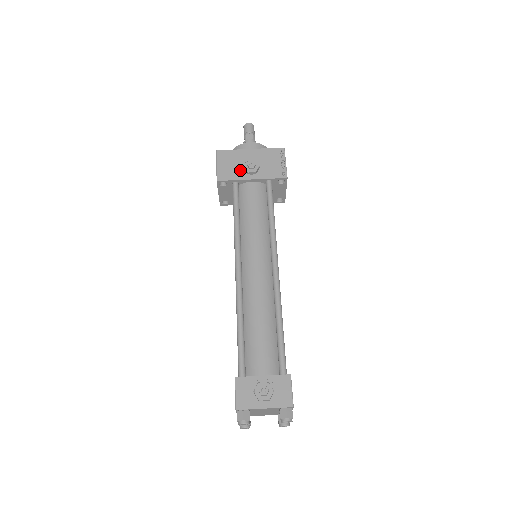
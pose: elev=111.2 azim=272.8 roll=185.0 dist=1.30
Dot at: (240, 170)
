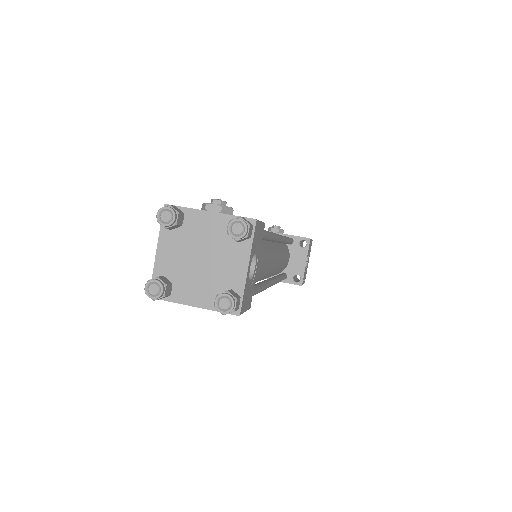
Dot at: occluded
